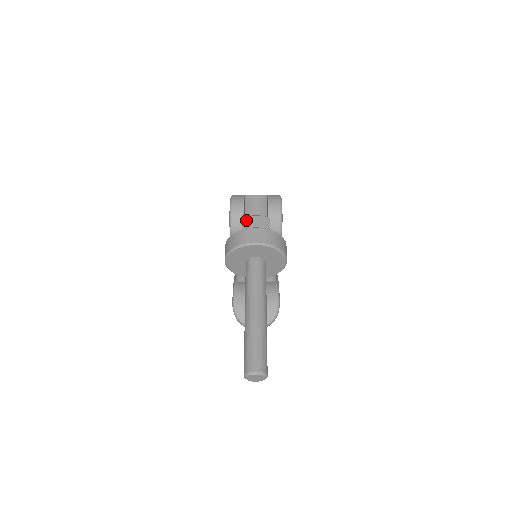
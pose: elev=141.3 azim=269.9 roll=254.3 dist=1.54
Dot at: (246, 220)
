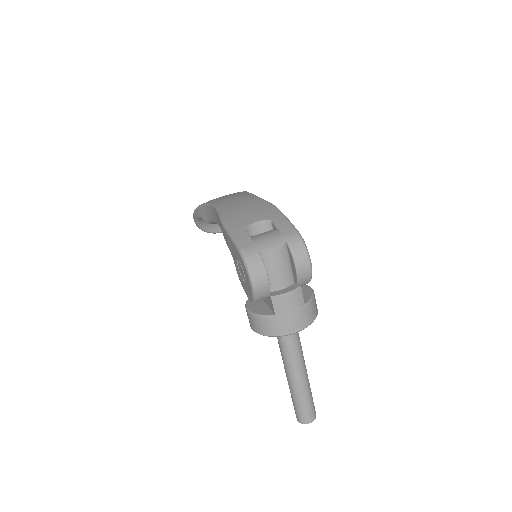
Dot at: (278, 304)
